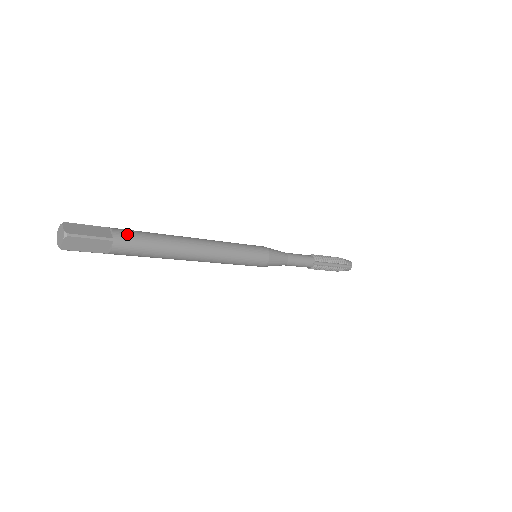
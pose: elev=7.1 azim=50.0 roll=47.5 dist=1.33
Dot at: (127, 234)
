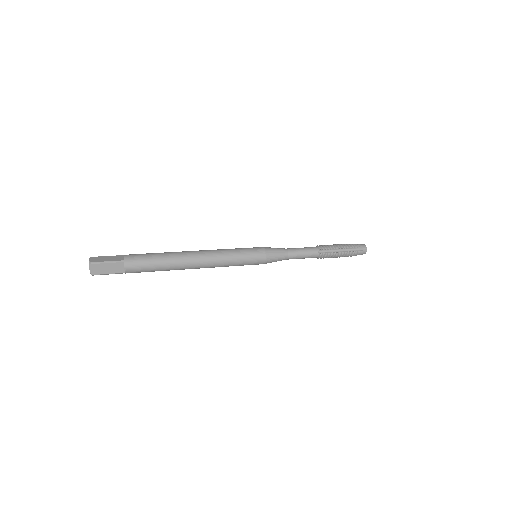
Dot at: (135, 256)
